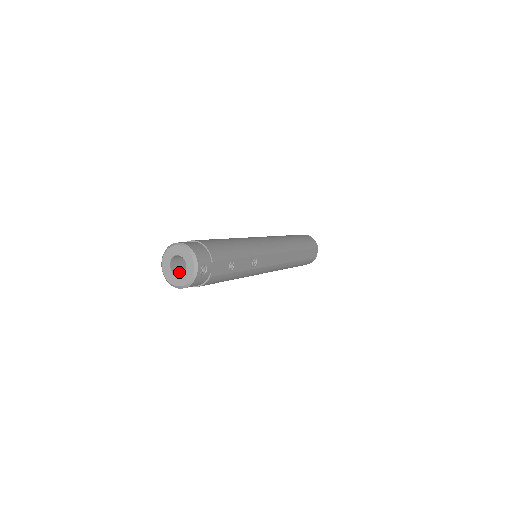
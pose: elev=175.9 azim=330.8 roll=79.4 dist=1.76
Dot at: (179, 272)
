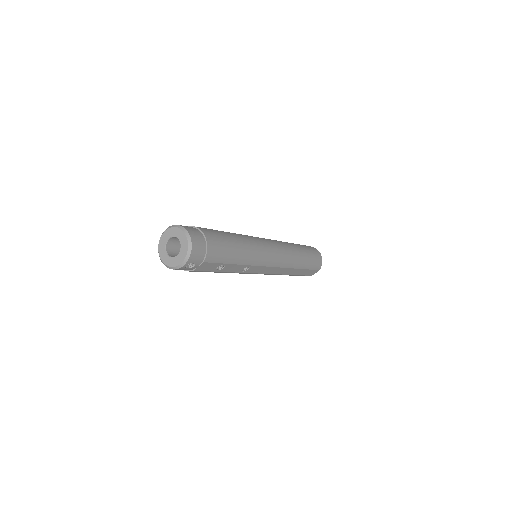
Dot at: (173, 248)
